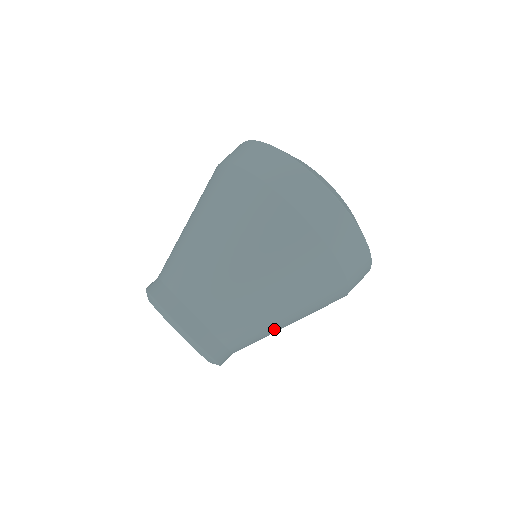
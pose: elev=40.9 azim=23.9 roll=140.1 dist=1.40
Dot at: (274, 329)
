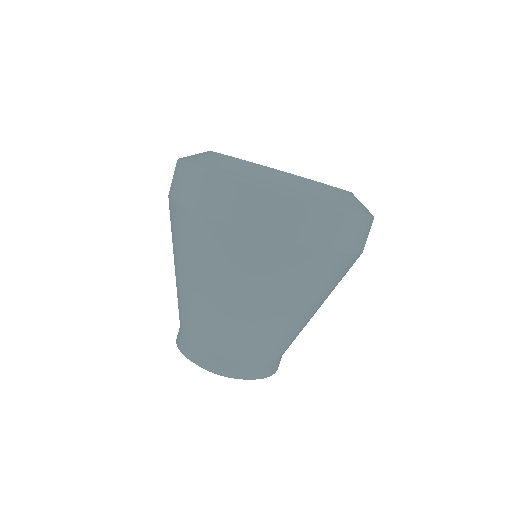
Dot at: (276, 325)
